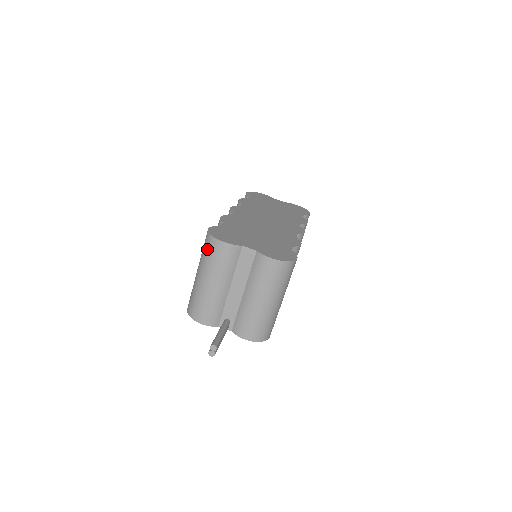
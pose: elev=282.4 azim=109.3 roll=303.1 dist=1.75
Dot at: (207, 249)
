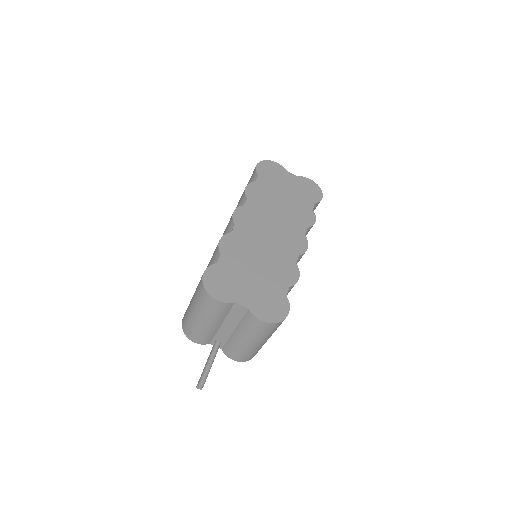
Dot at: (200, 296)
